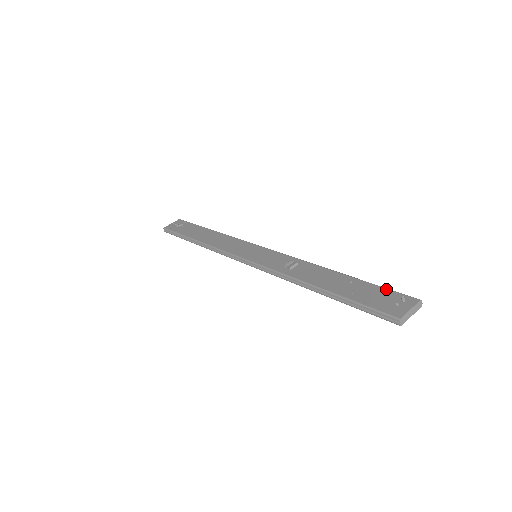
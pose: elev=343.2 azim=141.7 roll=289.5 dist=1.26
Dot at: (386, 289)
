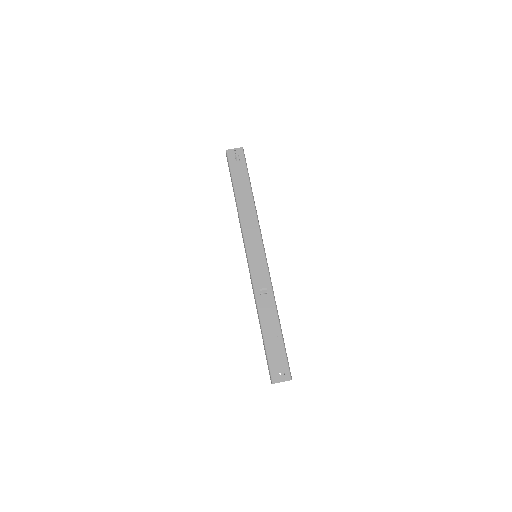
Dot at: (286, 358)
